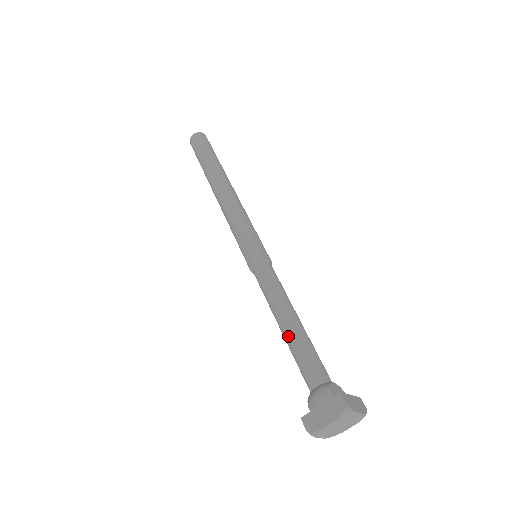
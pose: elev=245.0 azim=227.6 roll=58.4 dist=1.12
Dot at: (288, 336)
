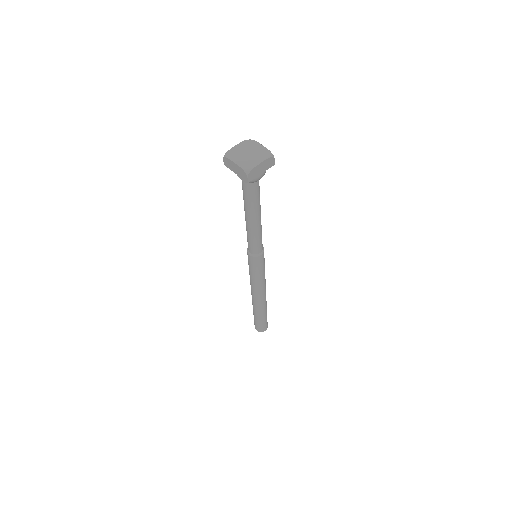
Dot at: occluded
